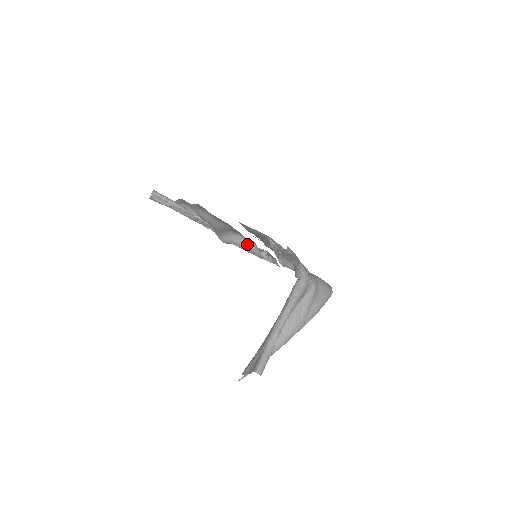
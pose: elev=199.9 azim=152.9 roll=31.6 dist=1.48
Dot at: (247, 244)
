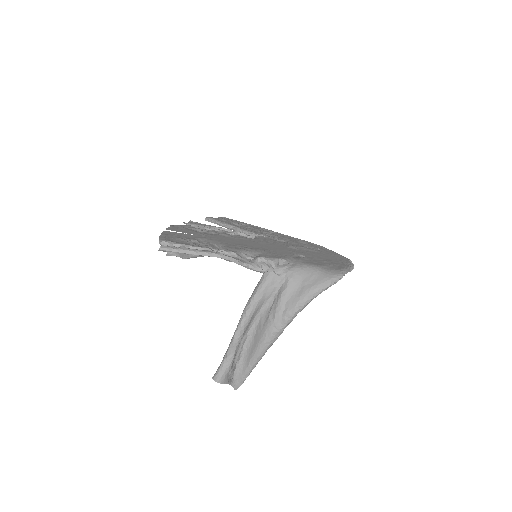
Dot at: occluded
